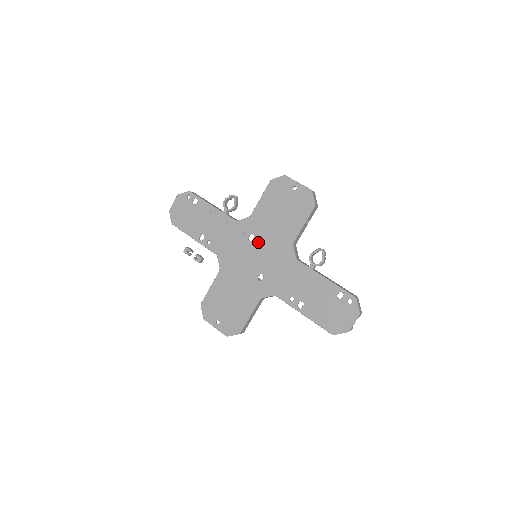
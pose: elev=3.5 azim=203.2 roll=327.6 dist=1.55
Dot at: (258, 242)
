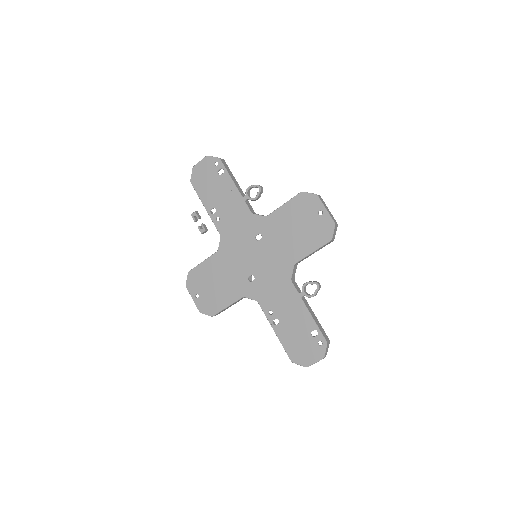
Dot at: (263, 245)
